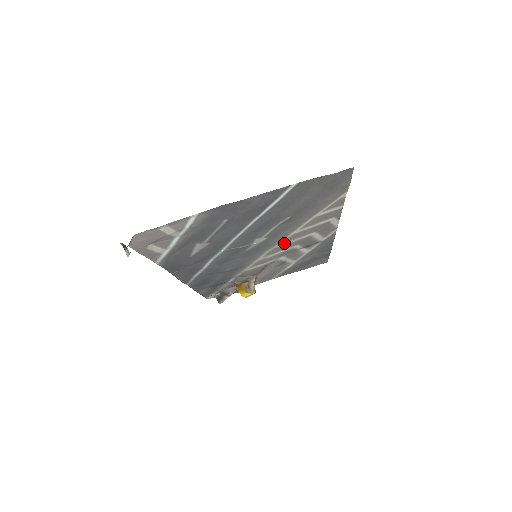
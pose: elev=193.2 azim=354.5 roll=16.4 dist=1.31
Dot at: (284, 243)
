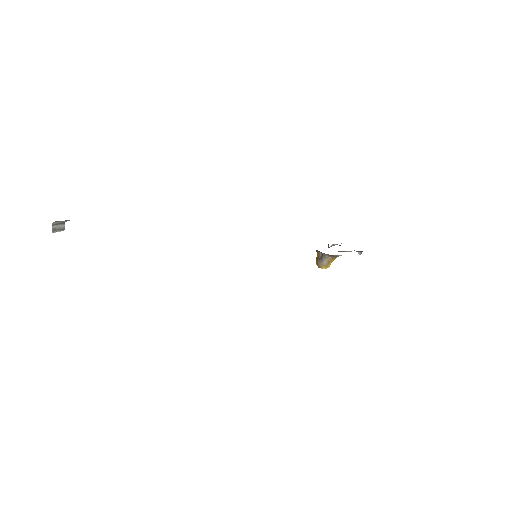
Dot at: occluded
